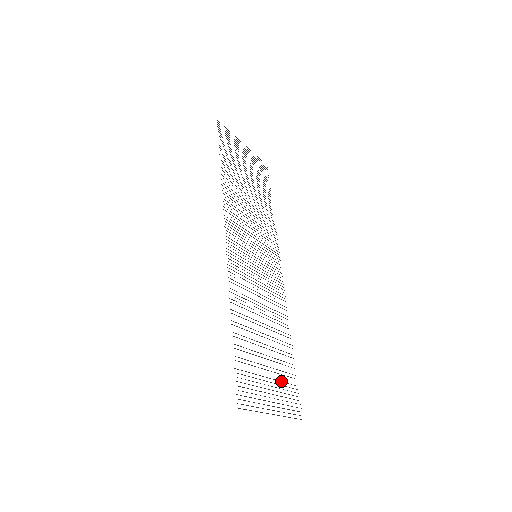
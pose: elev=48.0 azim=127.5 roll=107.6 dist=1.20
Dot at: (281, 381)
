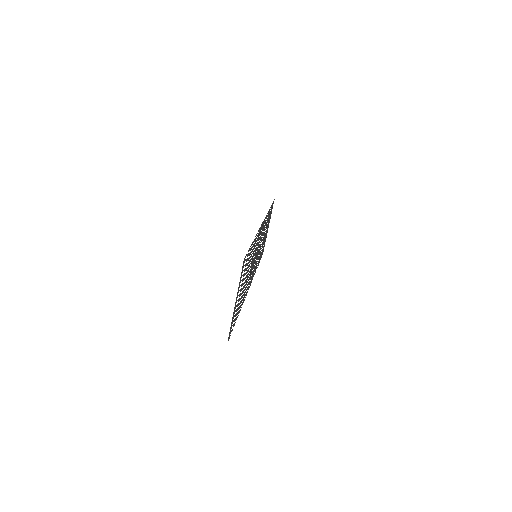
Dot at: occluded
